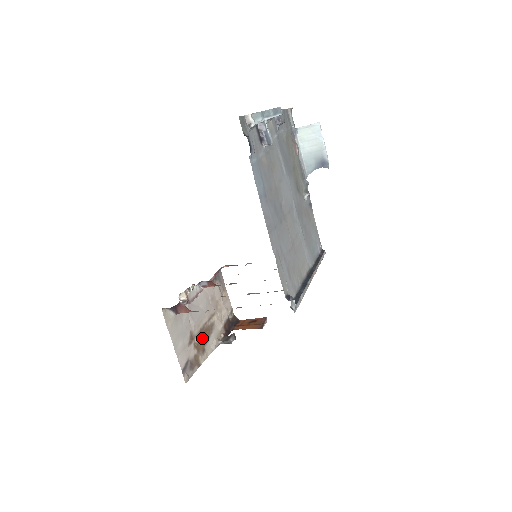
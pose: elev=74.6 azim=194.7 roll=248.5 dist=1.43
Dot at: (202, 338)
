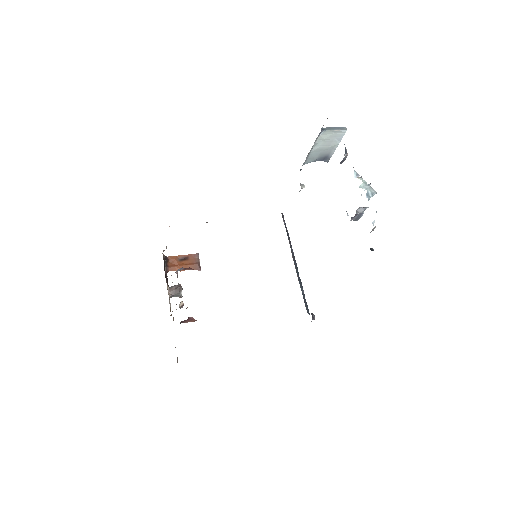
Dot at: occluded
